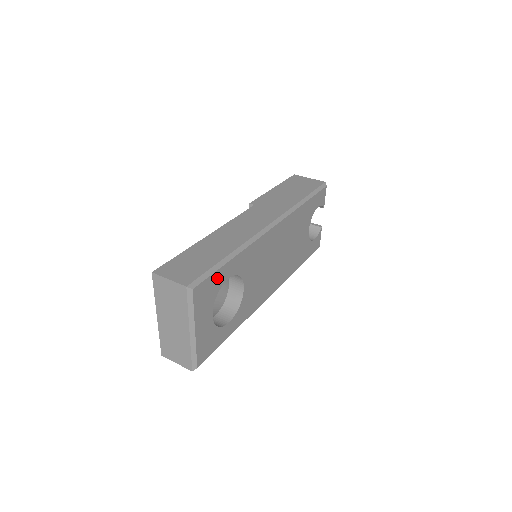
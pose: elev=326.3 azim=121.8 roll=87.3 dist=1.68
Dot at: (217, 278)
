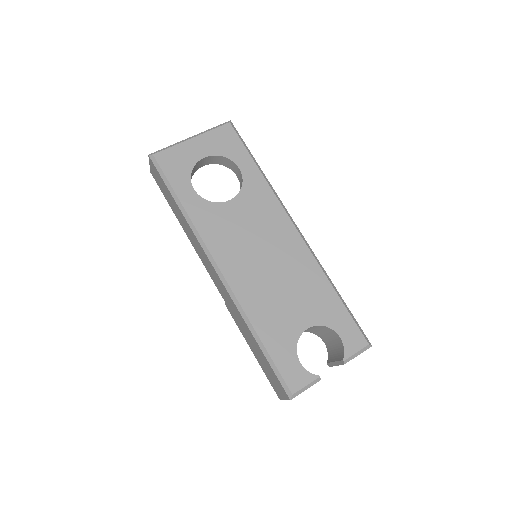
Dot at: (239, 151)
